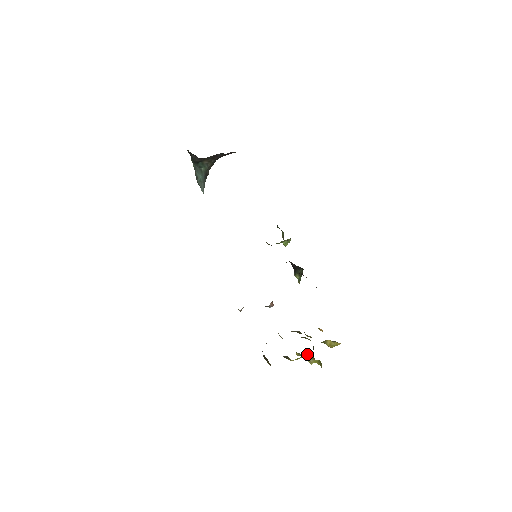
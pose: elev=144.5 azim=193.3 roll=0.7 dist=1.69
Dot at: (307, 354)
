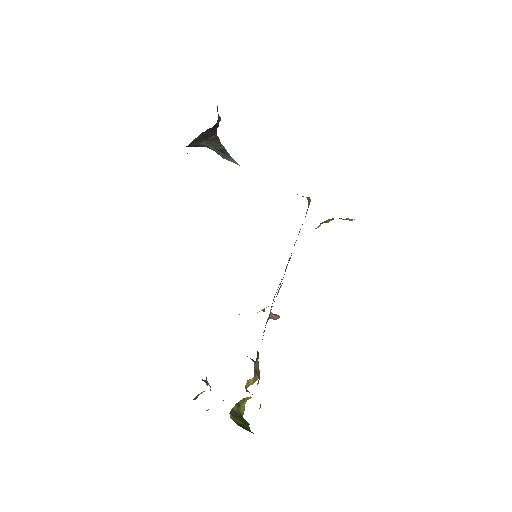
Dot at: occluded
